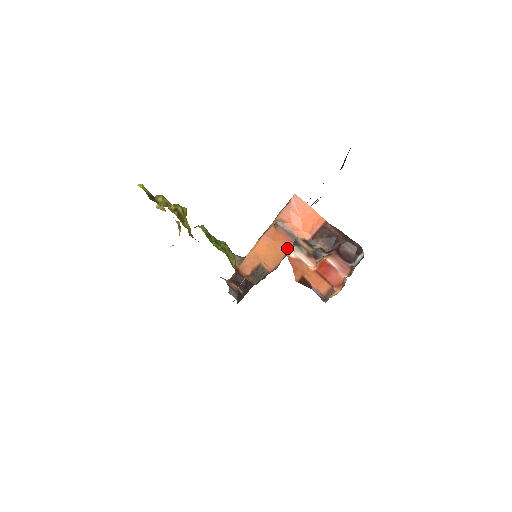
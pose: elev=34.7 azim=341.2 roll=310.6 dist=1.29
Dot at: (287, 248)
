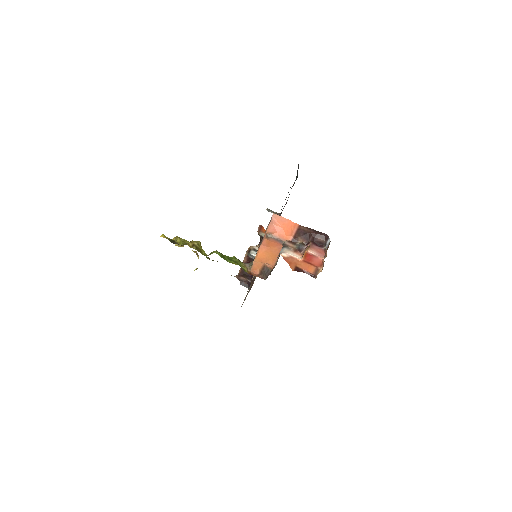
Dot at: (280, 252)
